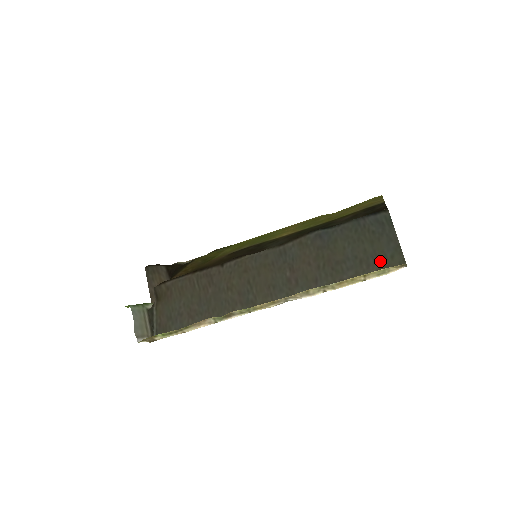
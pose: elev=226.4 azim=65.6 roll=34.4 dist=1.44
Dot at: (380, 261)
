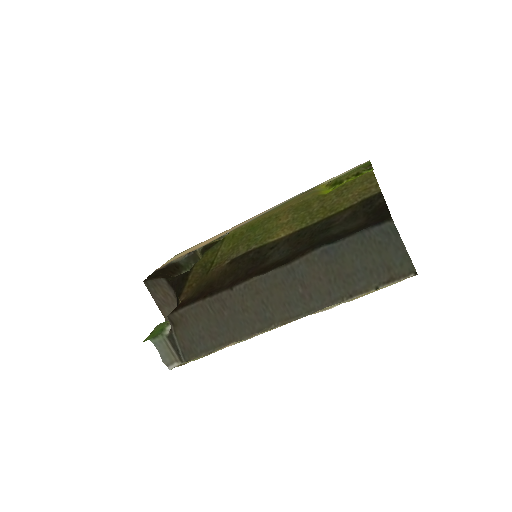
Dot at: (390, 270)
